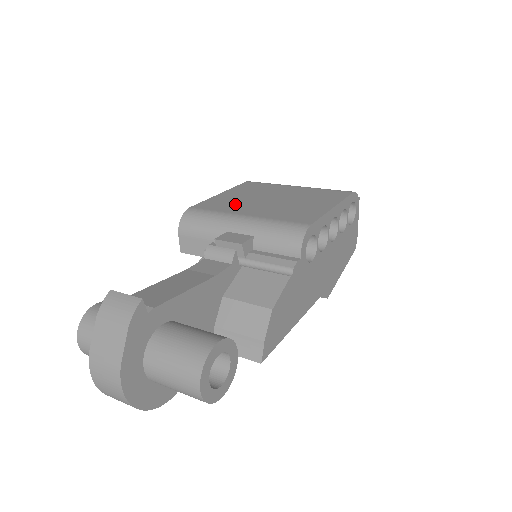
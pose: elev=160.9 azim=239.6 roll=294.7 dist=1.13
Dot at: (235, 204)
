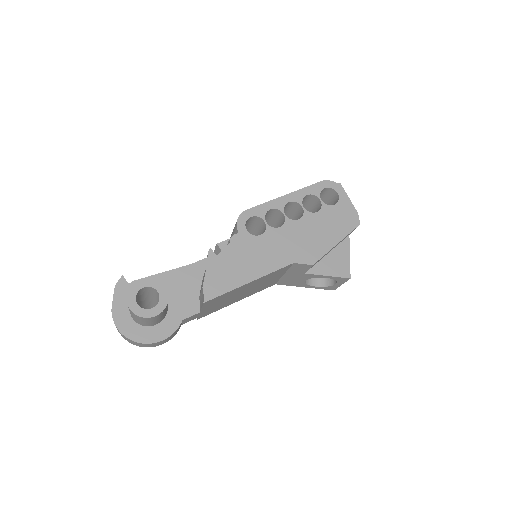
Dot at: occluded
